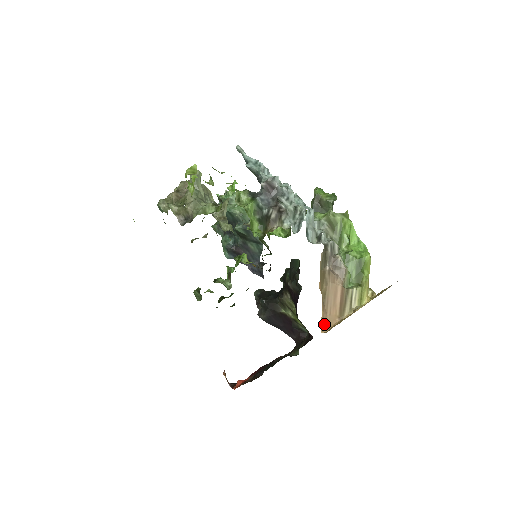
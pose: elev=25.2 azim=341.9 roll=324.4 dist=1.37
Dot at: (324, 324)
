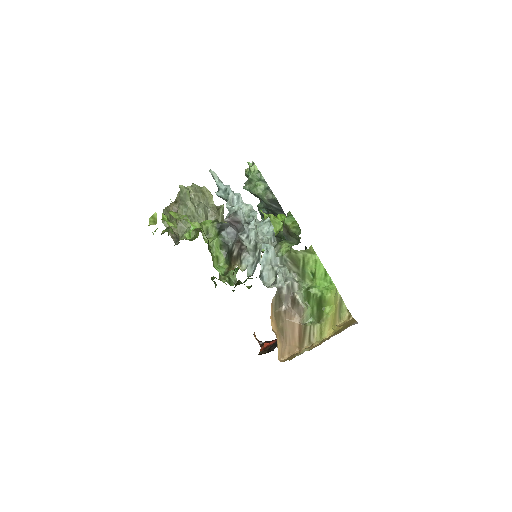
Dot at: (284, 352)
